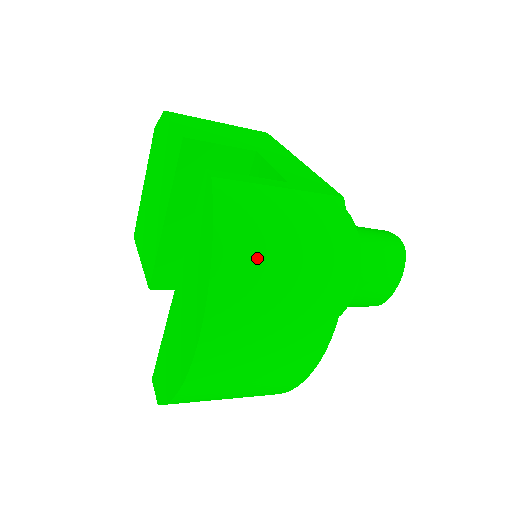
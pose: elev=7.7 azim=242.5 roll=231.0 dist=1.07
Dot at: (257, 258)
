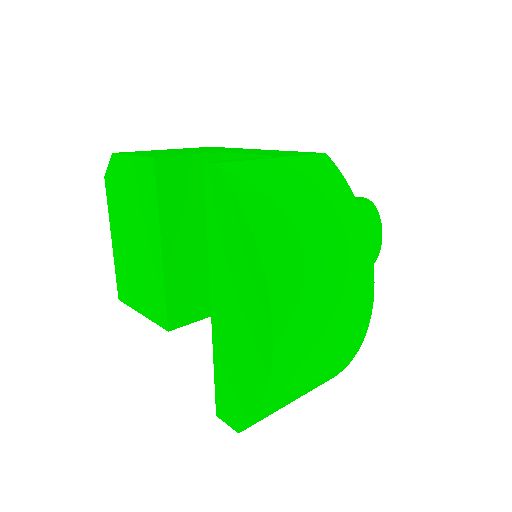
Dot at: (289, 223)
